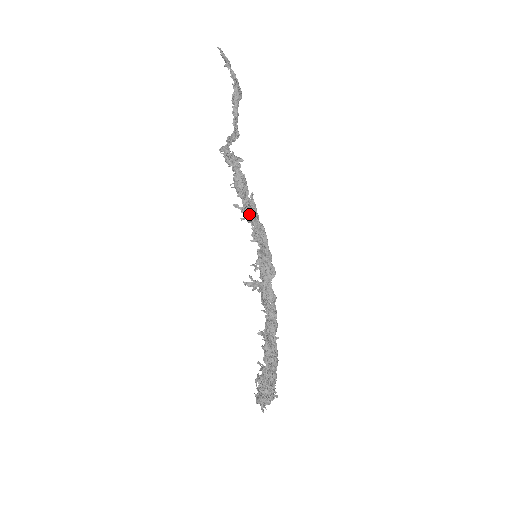
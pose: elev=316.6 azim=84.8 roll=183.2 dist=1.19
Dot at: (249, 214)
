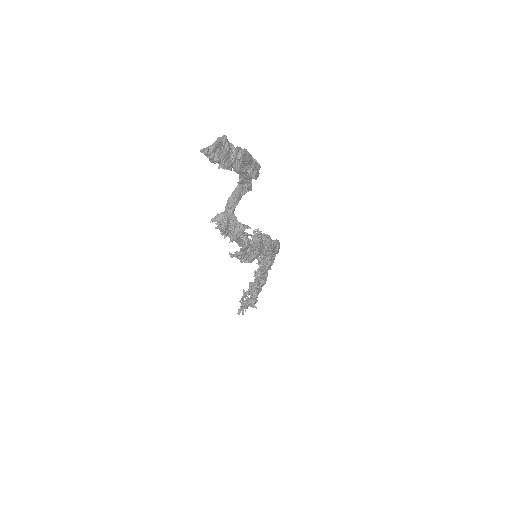
Dot at: occluded
